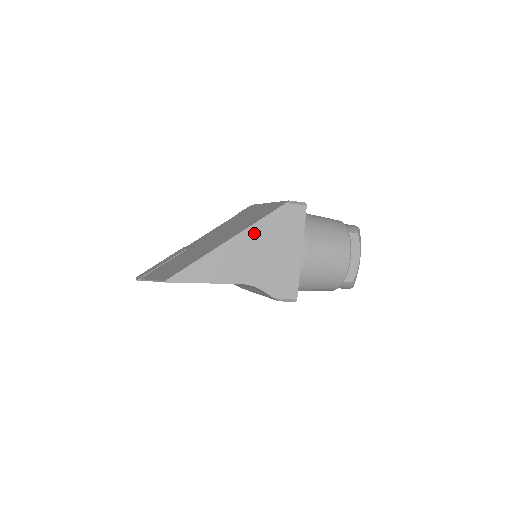
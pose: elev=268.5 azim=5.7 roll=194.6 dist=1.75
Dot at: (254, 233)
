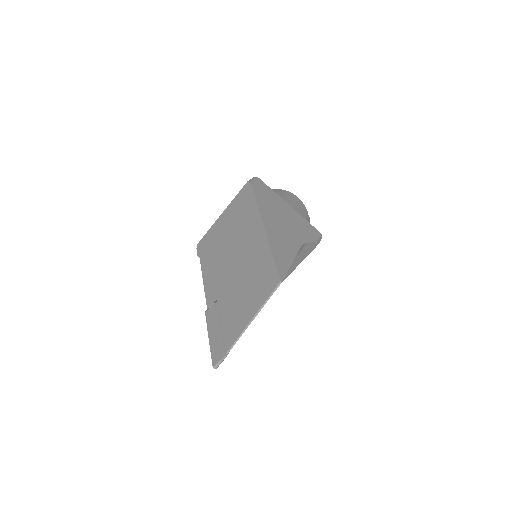
Dot at: (265, 211)
